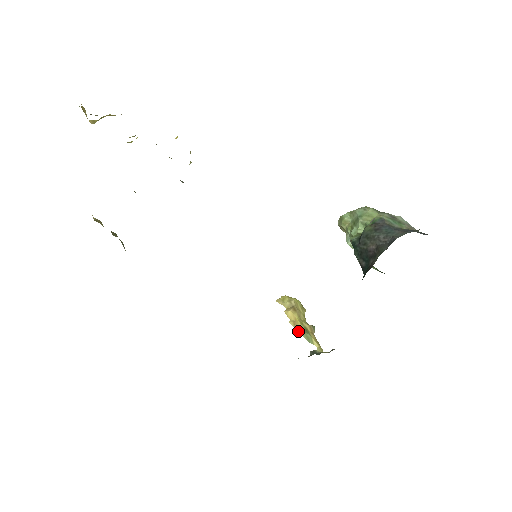
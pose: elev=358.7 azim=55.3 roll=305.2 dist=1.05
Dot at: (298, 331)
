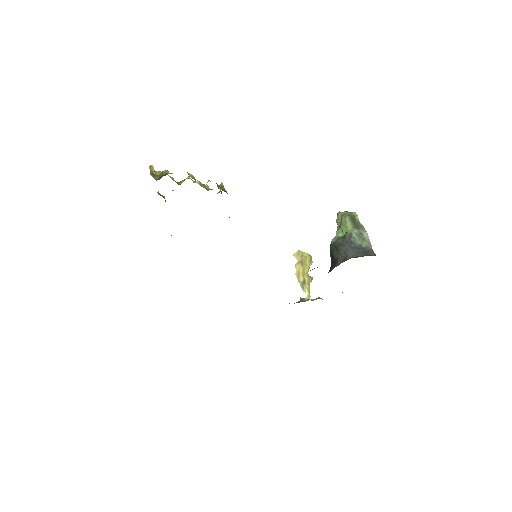
Dot at: (299, 282)
